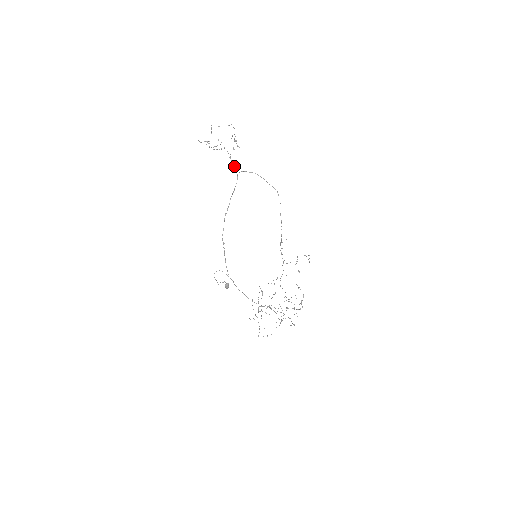
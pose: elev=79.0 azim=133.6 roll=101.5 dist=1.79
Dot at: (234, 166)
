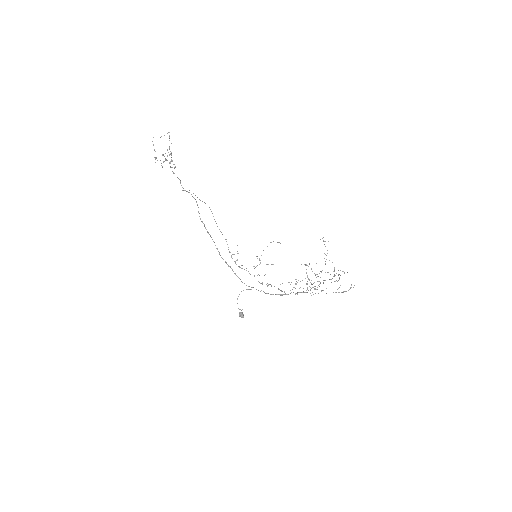
Dot at: (180, 183)
